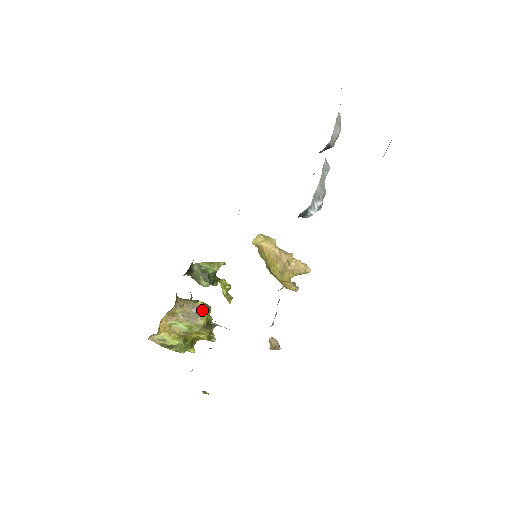
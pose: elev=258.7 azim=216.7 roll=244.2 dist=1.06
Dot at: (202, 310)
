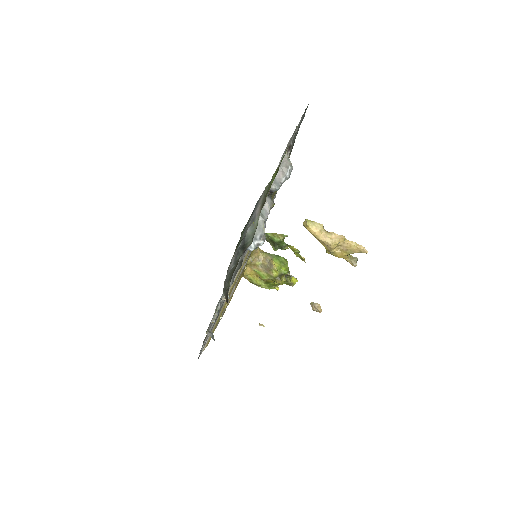
Dot at: (273, 266)
